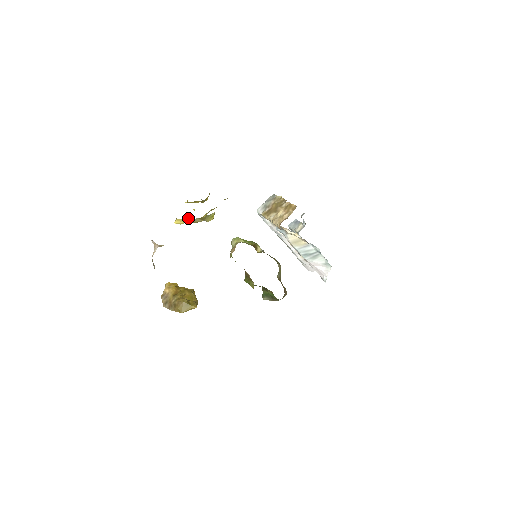
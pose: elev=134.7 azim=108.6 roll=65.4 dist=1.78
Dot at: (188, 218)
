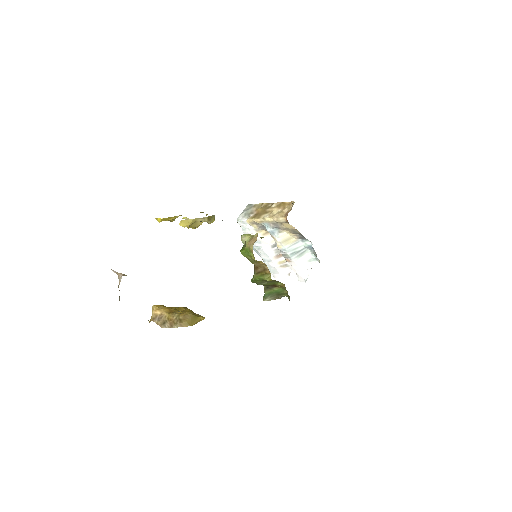
Dot at: (195, 218)
